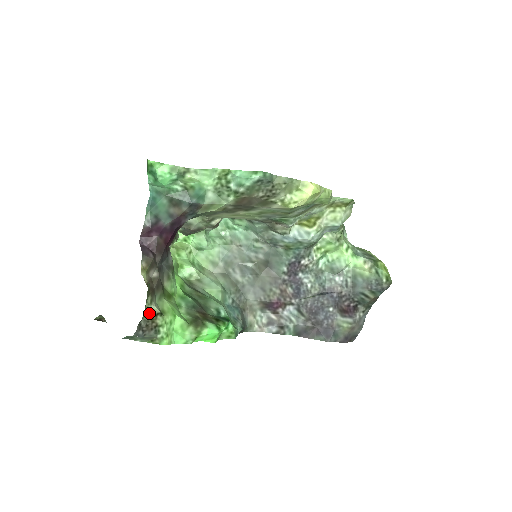
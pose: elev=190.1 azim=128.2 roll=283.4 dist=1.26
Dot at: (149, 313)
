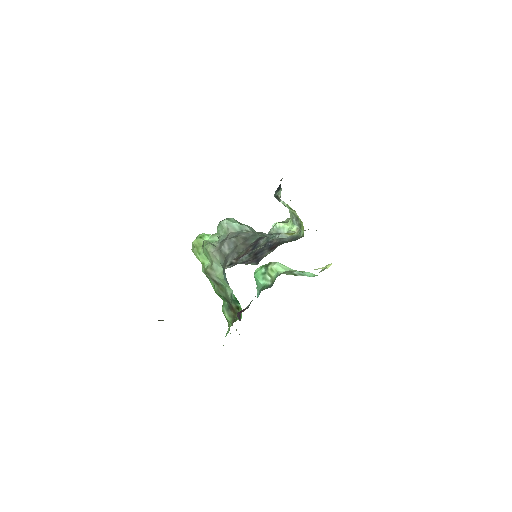
Dot at: occluded
